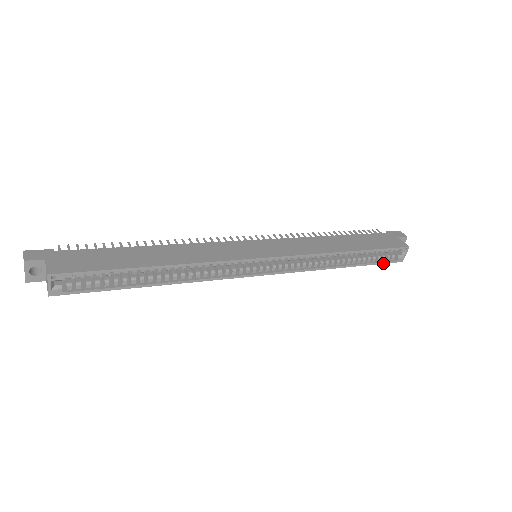
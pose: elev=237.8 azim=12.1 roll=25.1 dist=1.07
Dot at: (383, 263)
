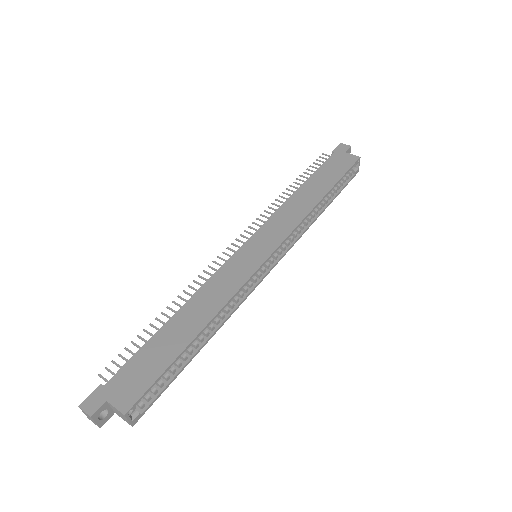
Dot at: occluded
